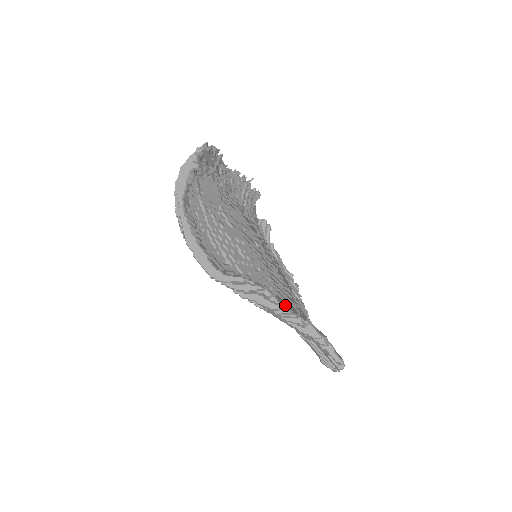
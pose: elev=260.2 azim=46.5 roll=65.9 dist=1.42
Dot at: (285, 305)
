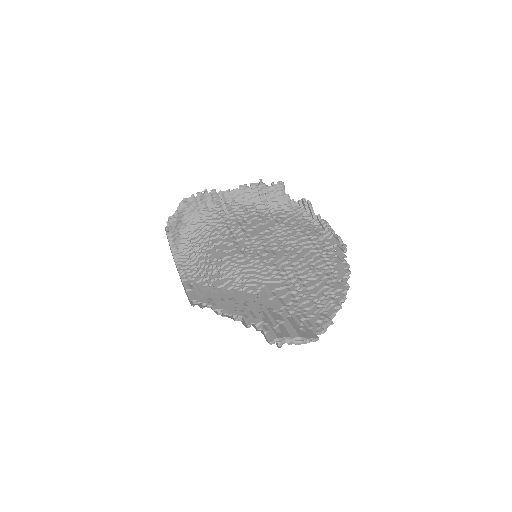
Dot at: (227, 307)
